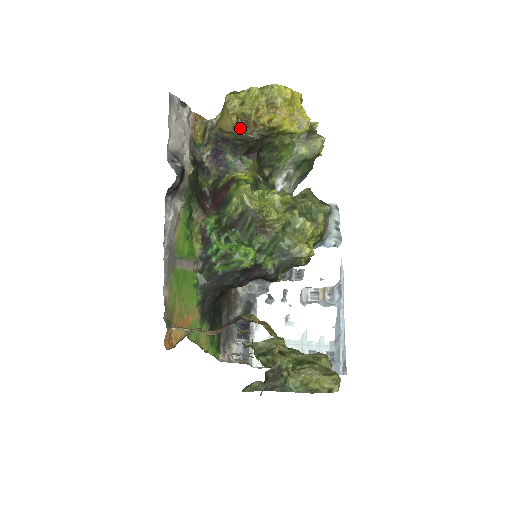
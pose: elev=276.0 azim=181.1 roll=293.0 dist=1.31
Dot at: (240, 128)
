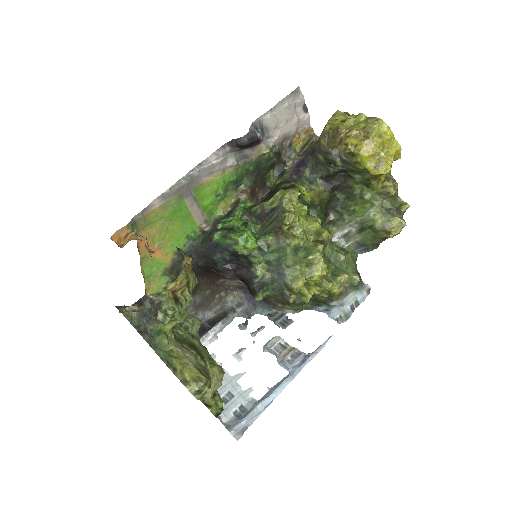
Dot at: (327, 139)
